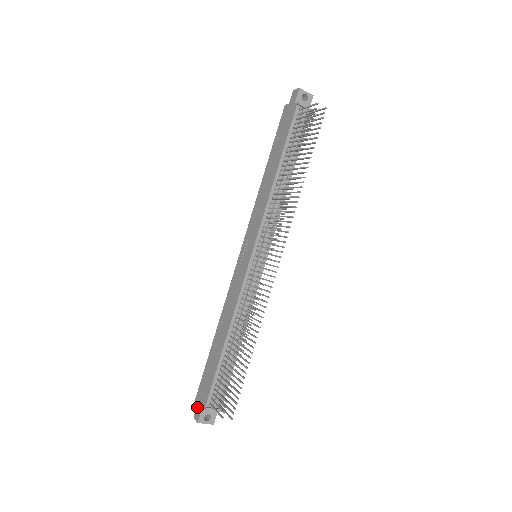
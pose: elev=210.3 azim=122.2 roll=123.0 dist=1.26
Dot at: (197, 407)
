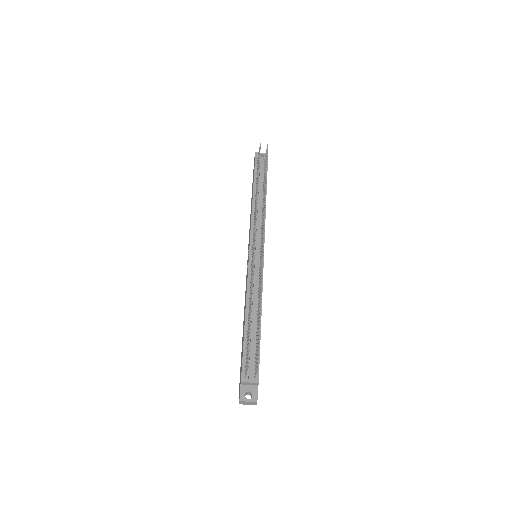
Dot at: (239, 392)
